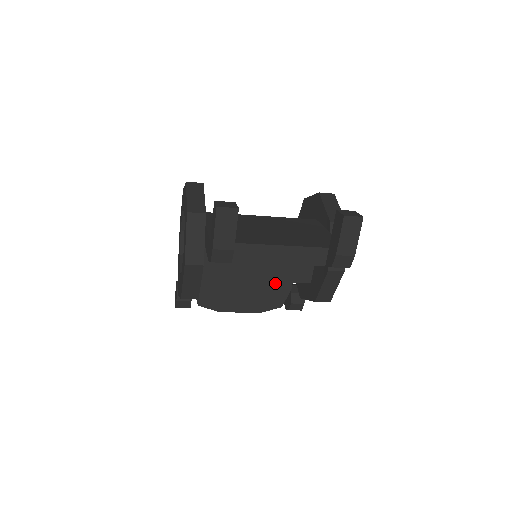
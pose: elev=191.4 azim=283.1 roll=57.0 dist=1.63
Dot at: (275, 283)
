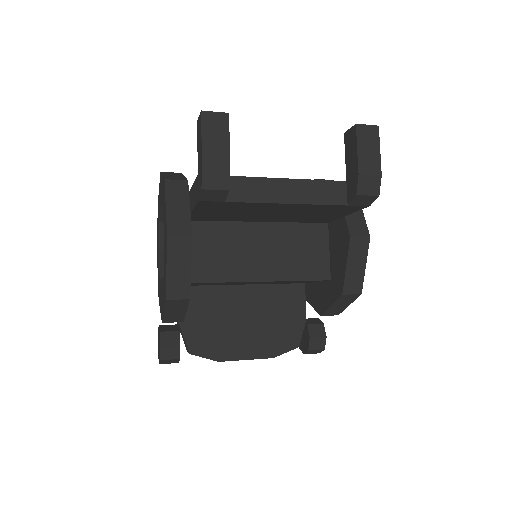
Dot at: (284, 313)
